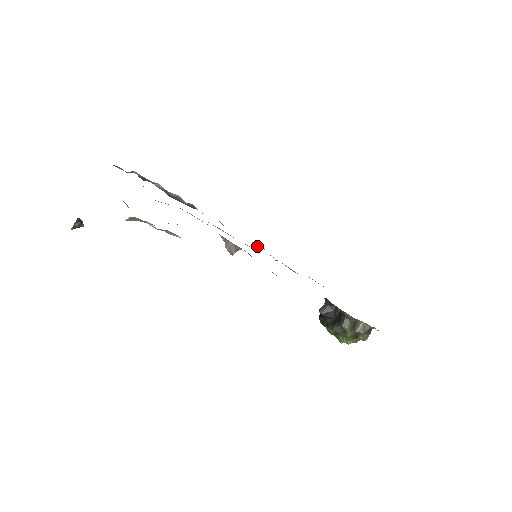
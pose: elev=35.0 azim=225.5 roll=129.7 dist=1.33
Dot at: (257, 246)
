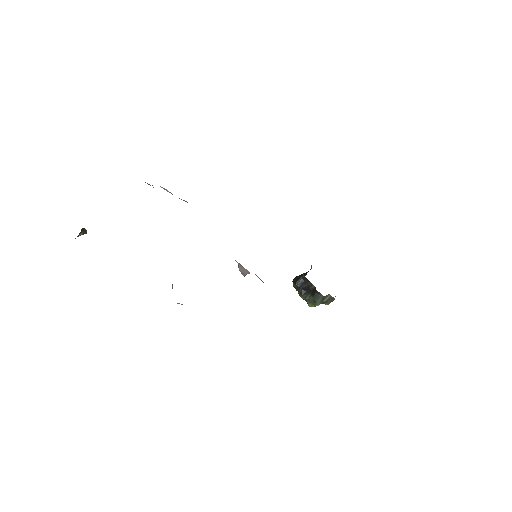
Dot at: occluded
